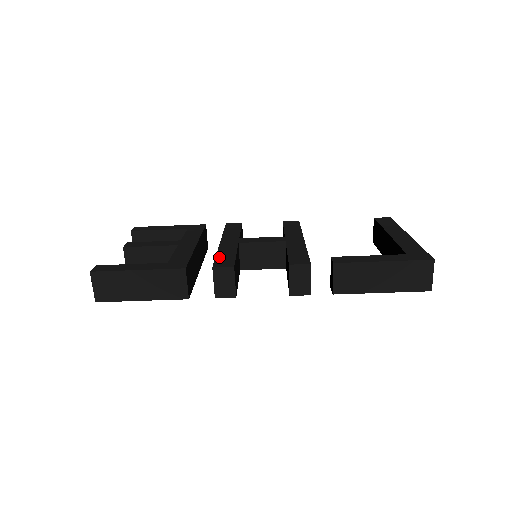
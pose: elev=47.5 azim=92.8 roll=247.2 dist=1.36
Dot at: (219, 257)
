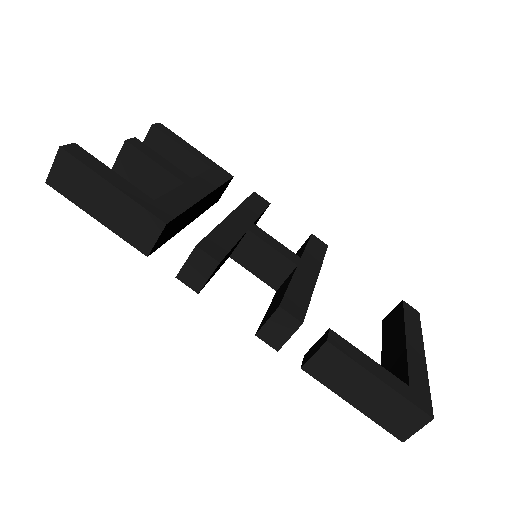
Dot at: (214, 235)
